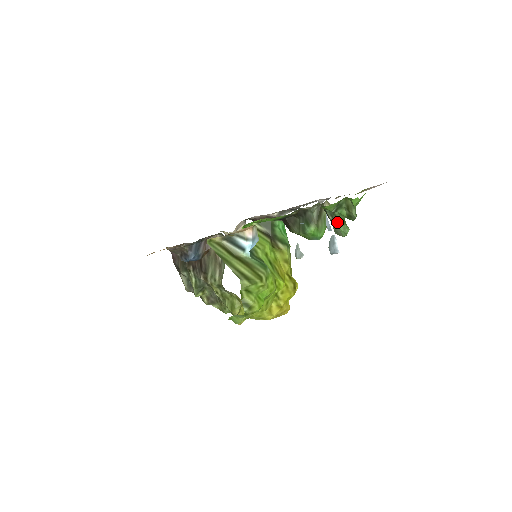
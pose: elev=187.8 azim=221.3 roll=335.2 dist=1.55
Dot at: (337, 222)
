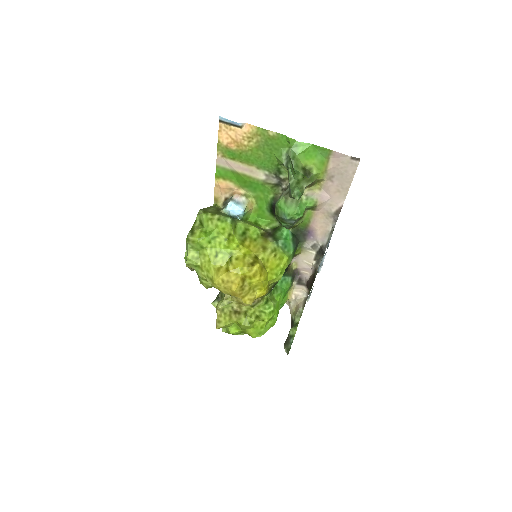
Dot at: (291, 182)
